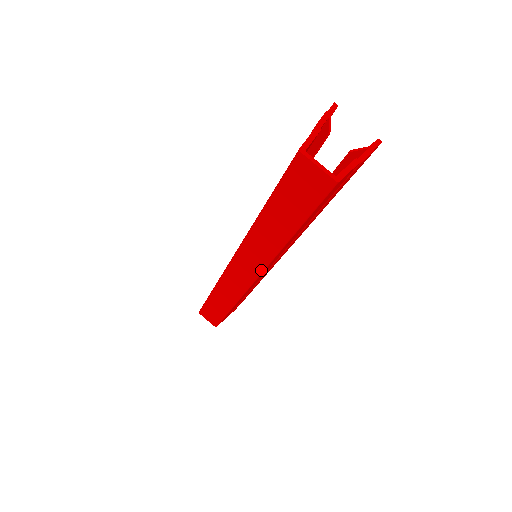
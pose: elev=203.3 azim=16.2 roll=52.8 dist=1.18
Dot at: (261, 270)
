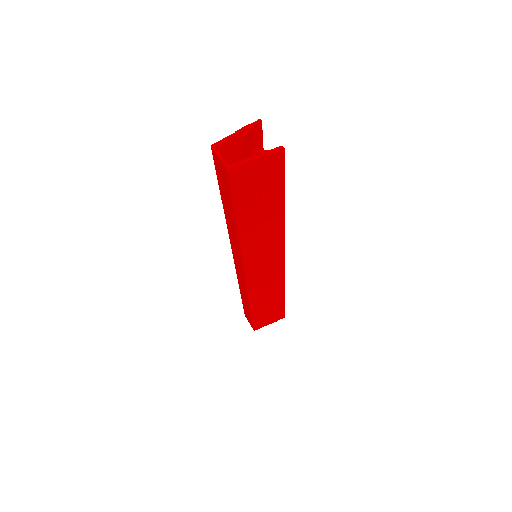
Dot at: (242, 261)
